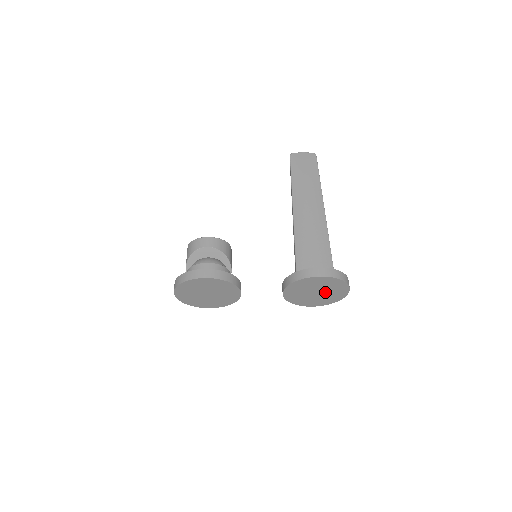
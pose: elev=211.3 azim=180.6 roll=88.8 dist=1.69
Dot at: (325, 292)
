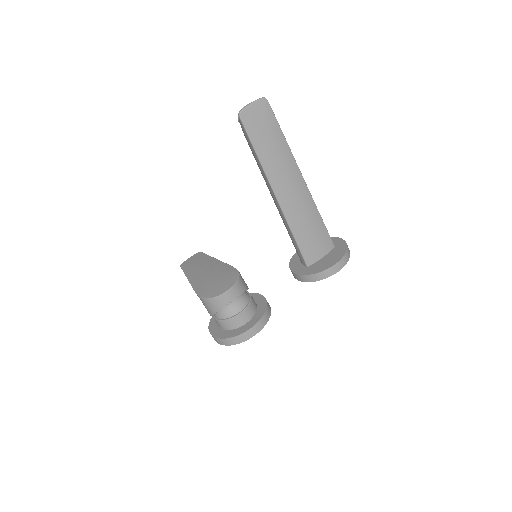
Dot at: occluded
